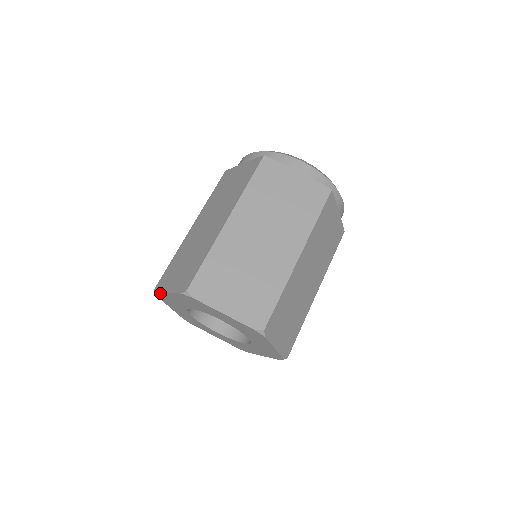
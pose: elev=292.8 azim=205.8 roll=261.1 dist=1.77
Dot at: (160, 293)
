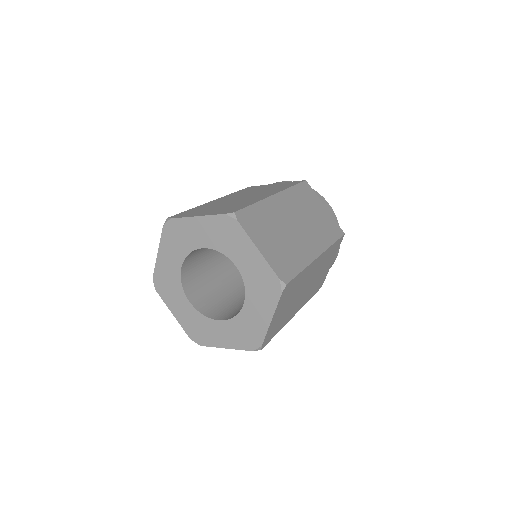
Dot at: (155, 270)
